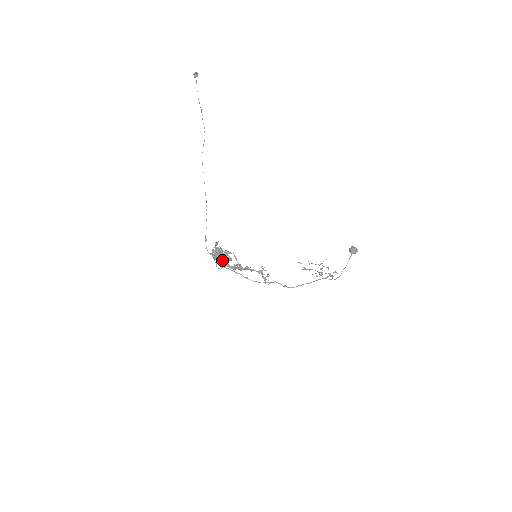
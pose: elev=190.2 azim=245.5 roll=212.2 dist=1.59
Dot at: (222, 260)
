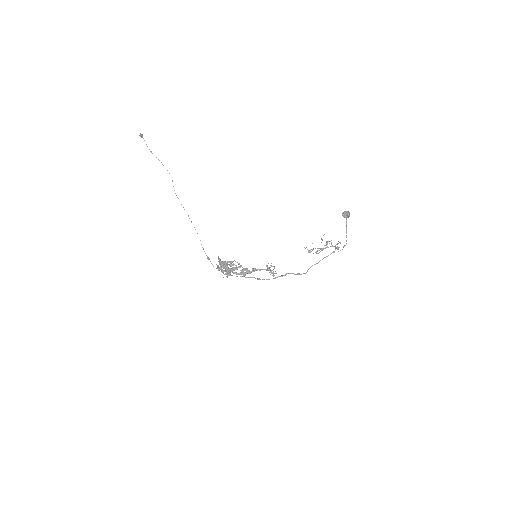
Dot at: (226, 270)
